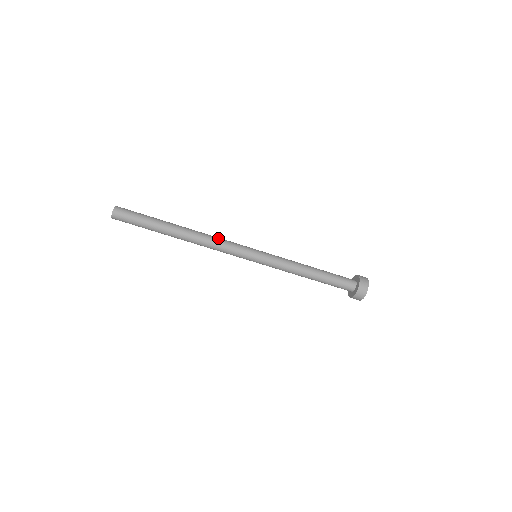
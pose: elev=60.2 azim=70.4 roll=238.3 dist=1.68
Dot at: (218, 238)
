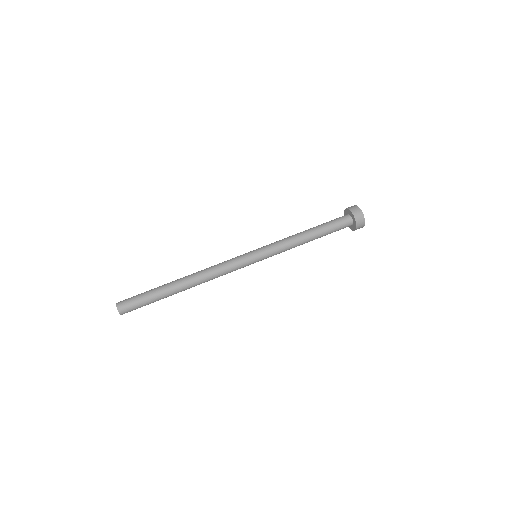
Dot at: occluded
